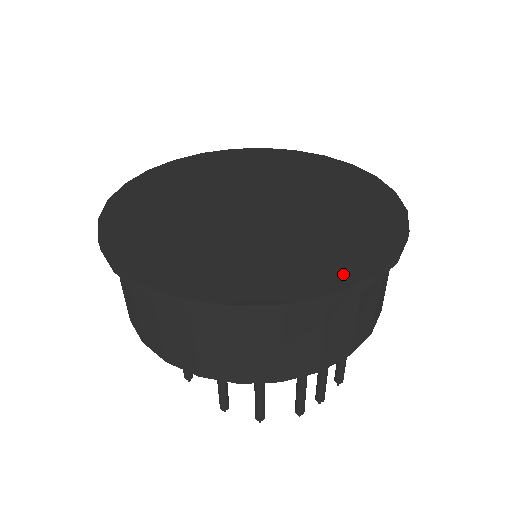
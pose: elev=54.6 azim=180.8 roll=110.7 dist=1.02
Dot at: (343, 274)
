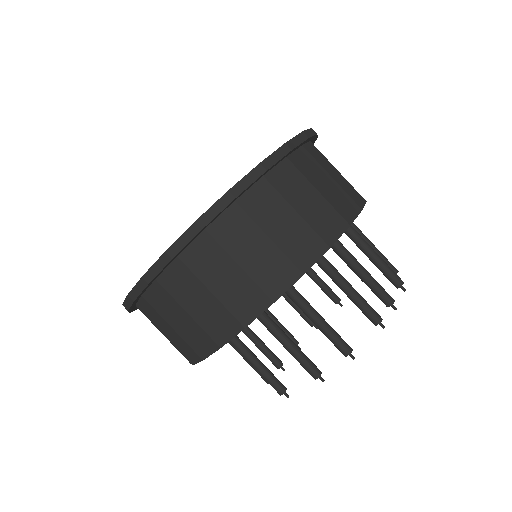
Dot at: occluded
